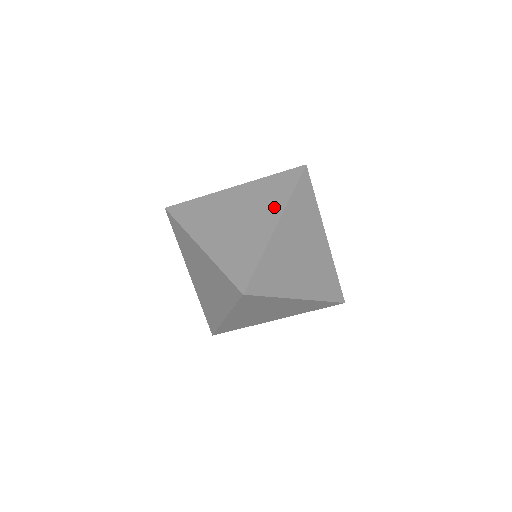
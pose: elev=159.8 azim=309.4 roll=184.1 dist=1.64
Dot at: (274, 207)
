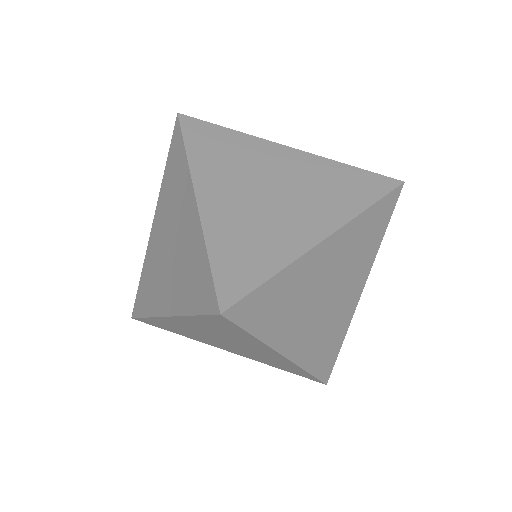
Dot at: (365, 267)
